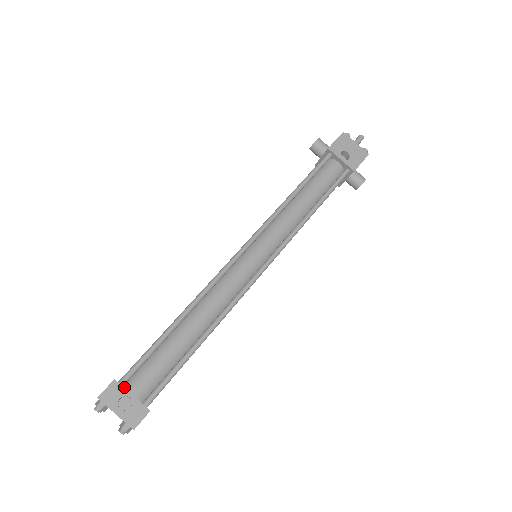
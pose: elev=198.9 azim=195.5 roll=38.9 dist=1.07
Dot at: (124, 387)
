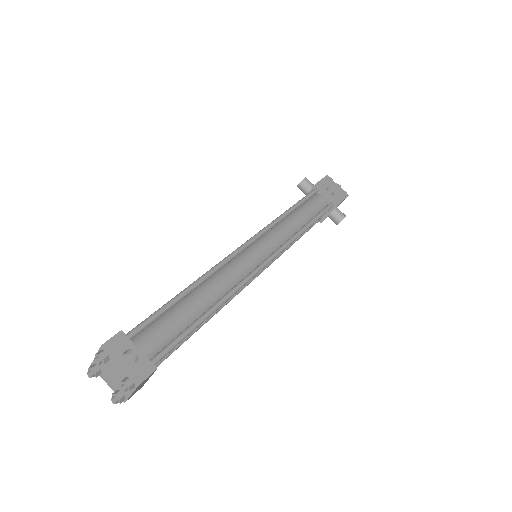
Dot at: occluded
